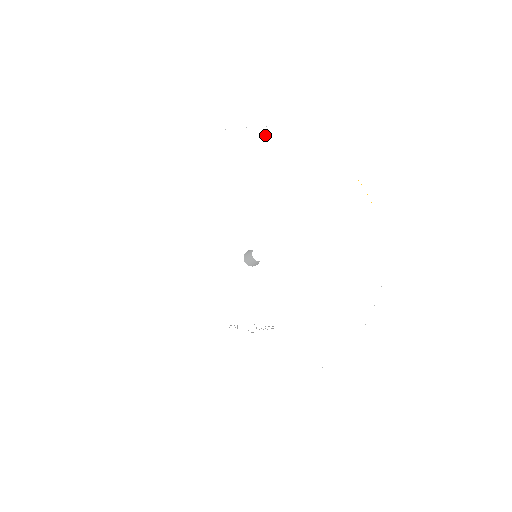
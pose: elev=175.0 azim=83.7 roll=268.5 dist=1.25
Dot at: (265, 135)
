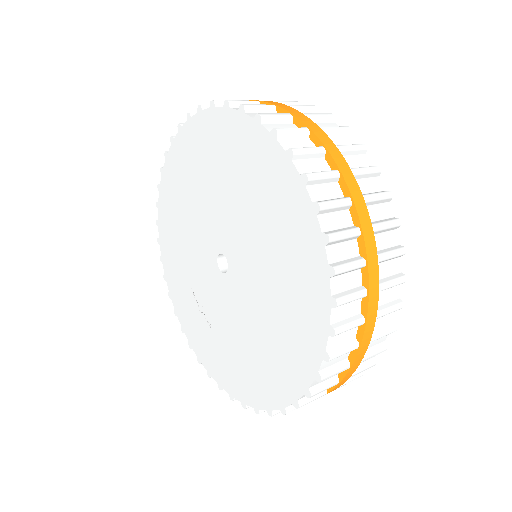
Dot at: (286, 166)
